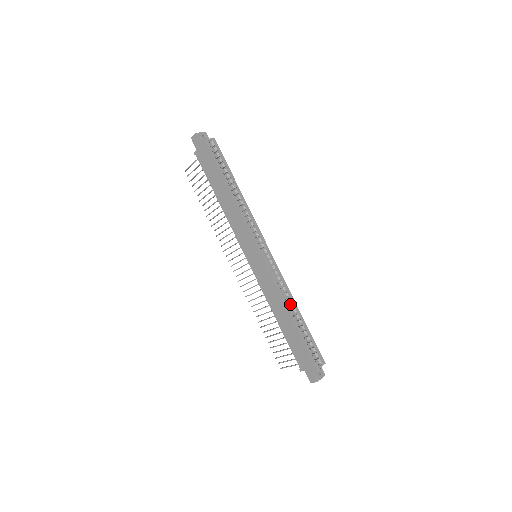
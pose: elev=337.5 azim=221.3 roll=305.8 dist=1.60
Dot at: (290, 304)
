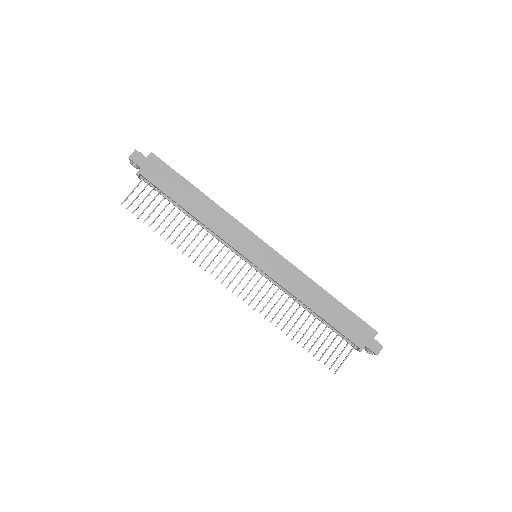
Dot at: occluded
